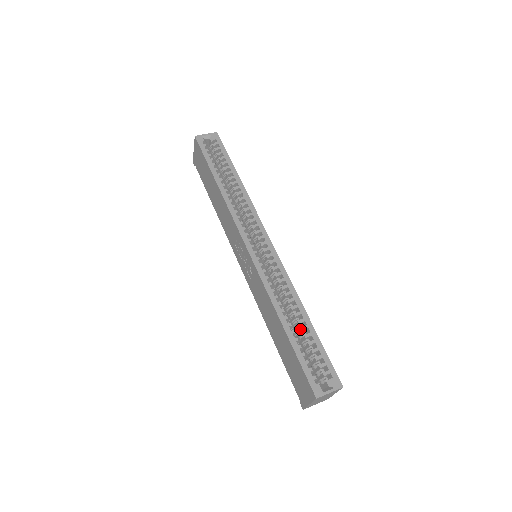
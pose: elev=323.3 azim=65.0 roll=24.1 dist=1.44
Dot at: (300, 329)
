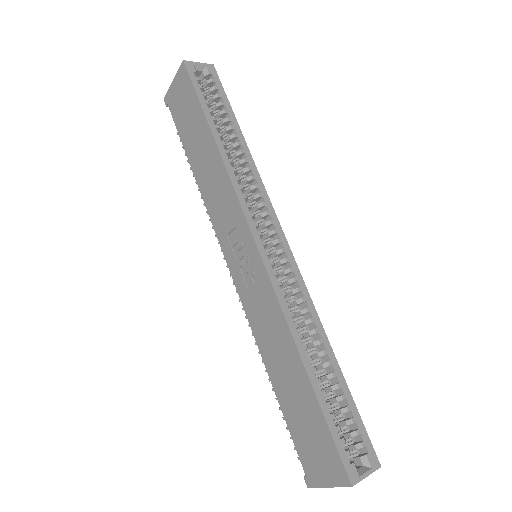
Dot at: (324, 375)
